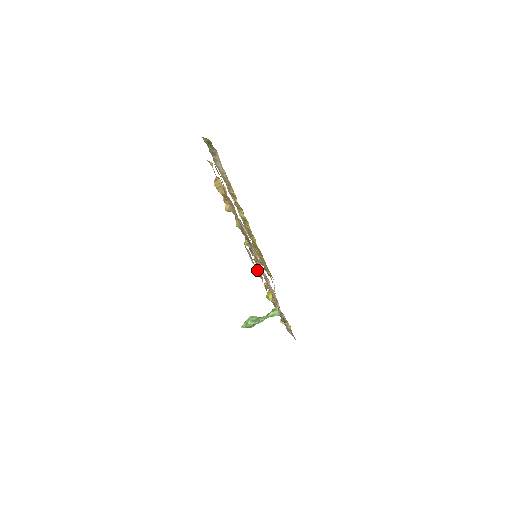
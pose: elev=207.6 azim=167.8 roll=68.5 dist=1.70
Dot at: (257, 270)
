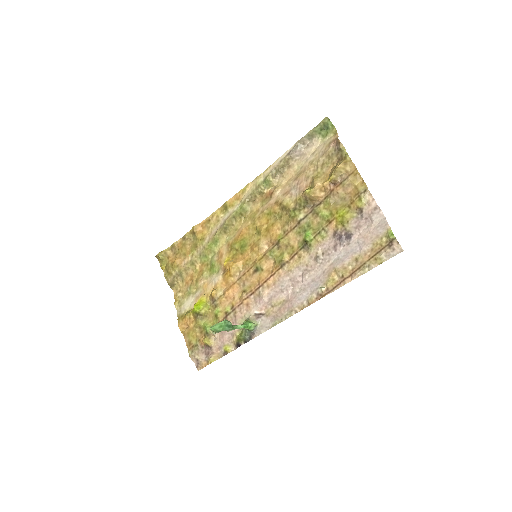
Dot at: (365, 269)
